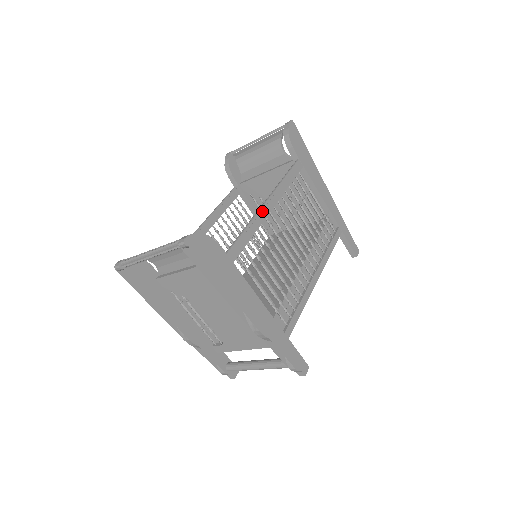
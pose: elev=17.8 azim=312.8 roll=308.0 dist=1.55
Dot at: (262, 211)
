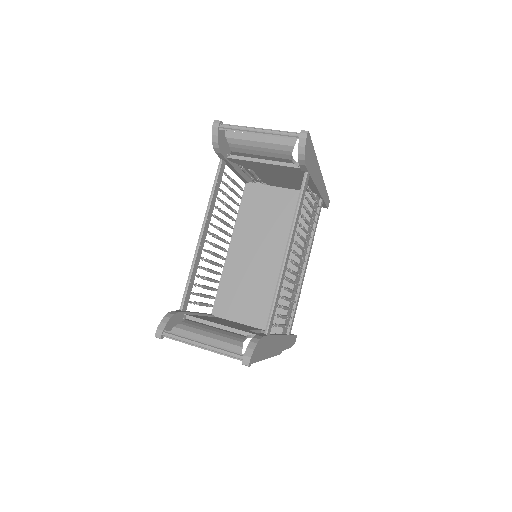
Dot at: (284, 268)
